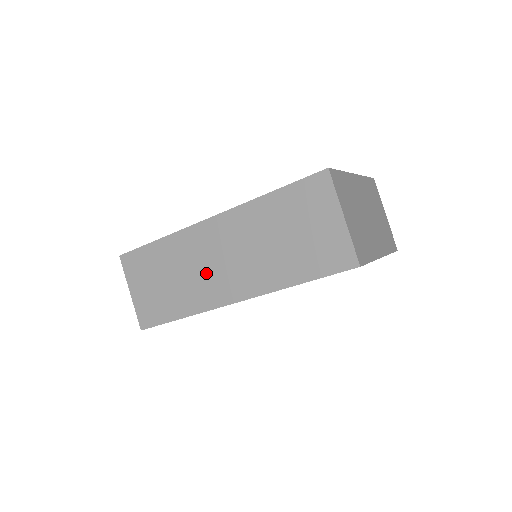
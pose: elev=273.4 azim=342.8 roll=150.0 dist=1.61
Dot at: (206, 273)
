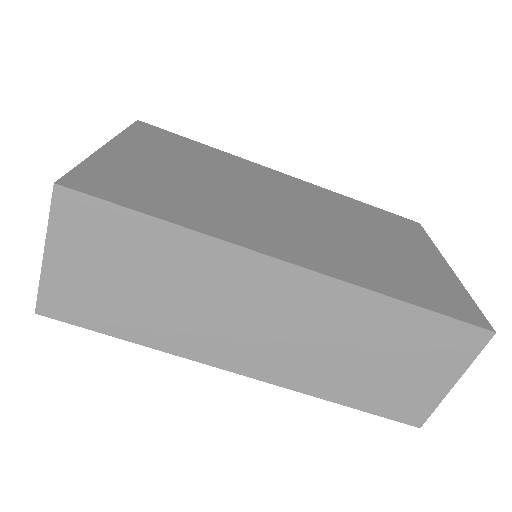
Dot at: (224, 321)
